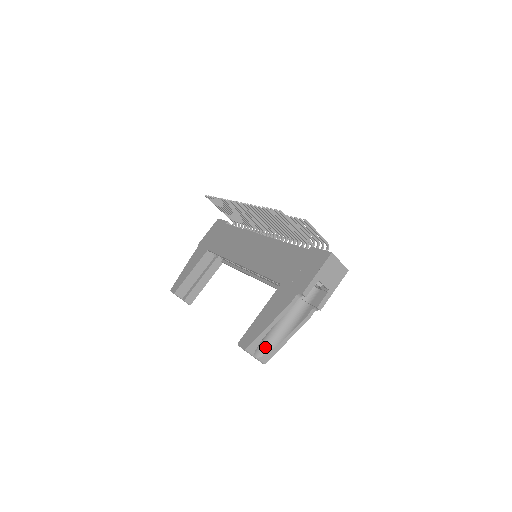
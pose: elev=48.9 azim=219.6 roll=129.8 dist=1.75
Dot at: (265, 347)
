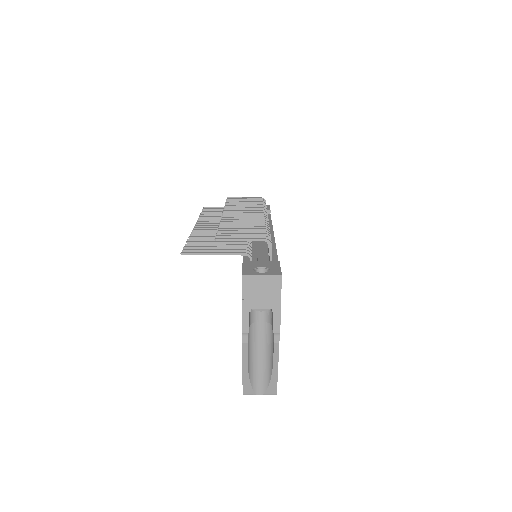
Dot at: (263, 382)
